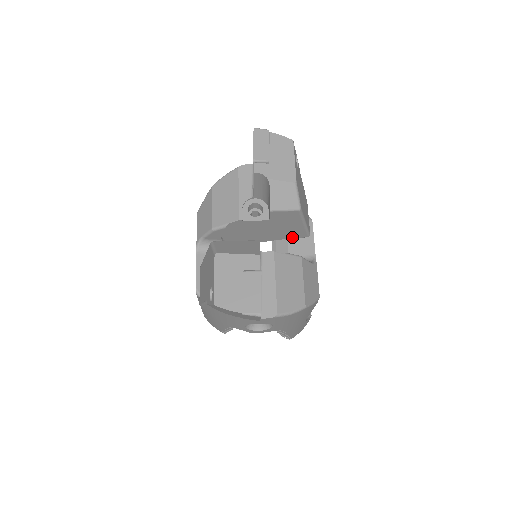
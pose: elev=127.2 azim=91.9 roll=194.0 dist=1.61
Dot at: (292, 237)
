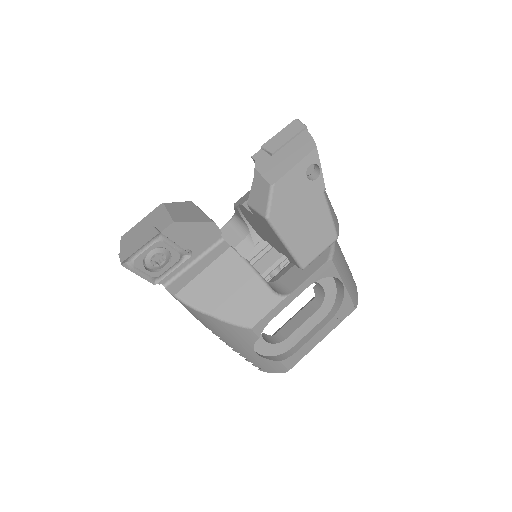
Dot at: (289, 259)
